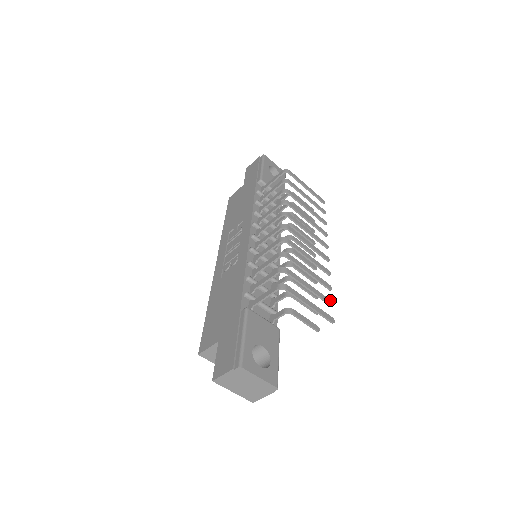
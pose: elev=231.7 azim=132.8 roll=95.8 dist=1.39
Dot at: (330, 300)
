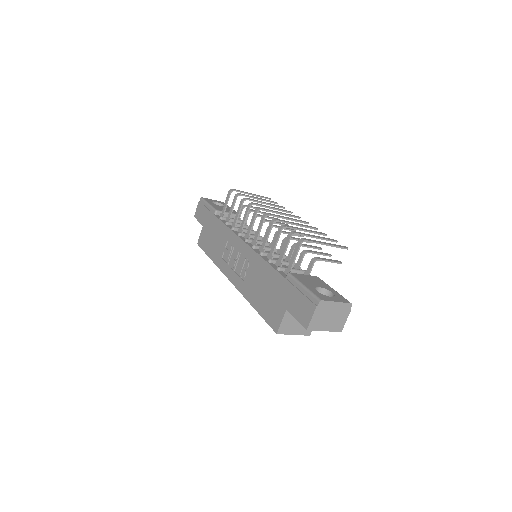
Dot at: (333, 239)
